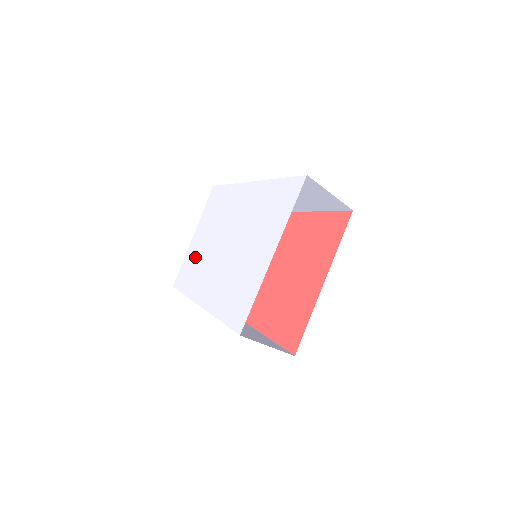
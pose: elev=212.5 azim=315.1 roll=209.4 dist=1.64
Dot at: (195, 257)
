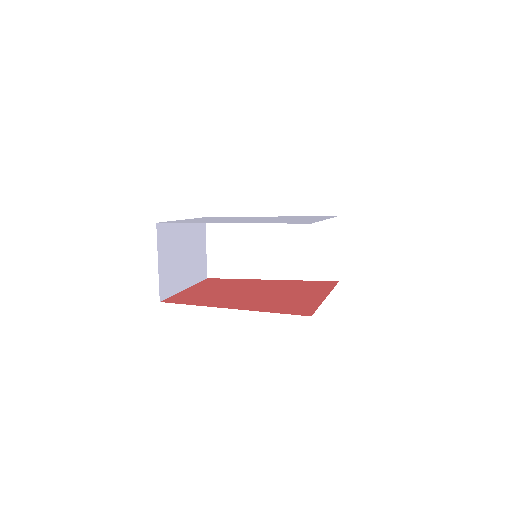
Dot at: (195, 220)
